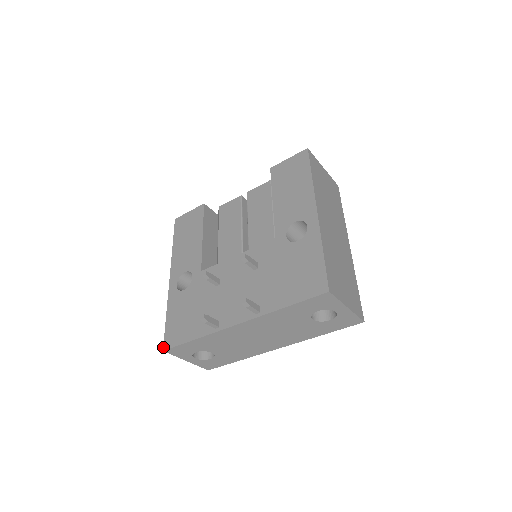
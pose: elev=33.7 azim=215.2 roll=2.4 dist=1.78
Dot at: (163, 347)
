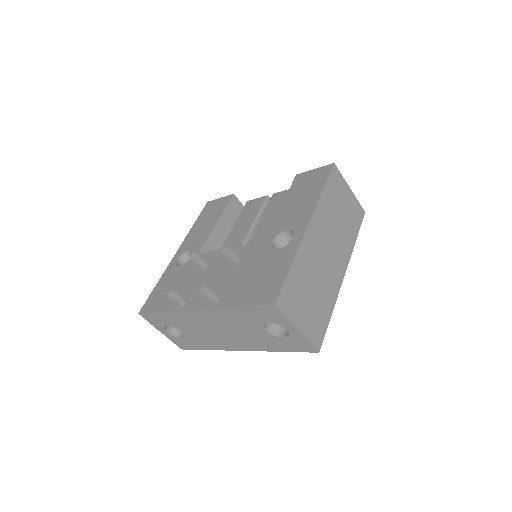
Dot at: (140, 310)
